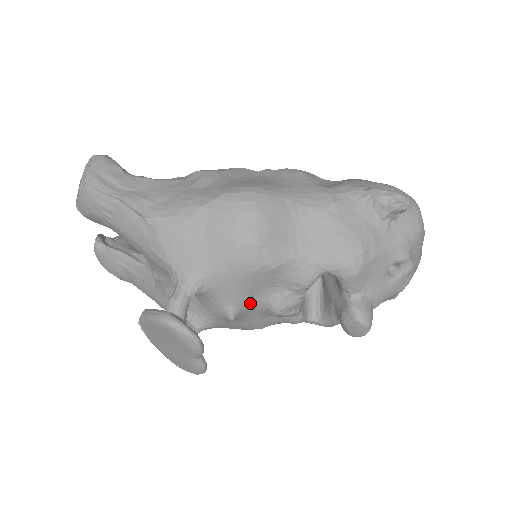
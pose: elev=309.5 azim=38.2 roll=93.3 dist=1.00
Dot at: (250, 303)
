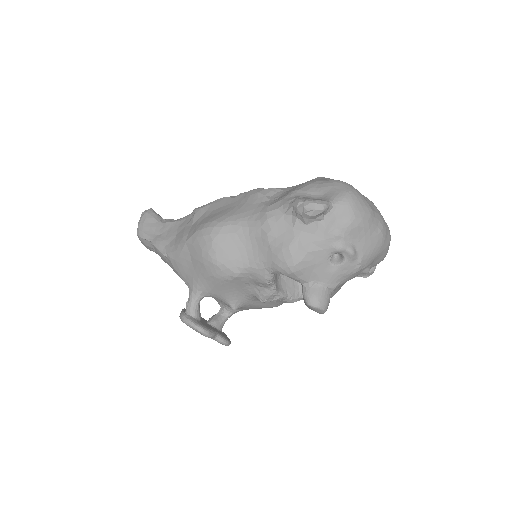
Dot at: (243, 297)
